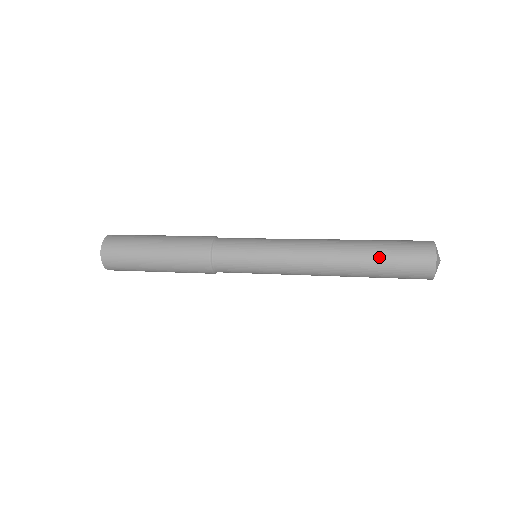
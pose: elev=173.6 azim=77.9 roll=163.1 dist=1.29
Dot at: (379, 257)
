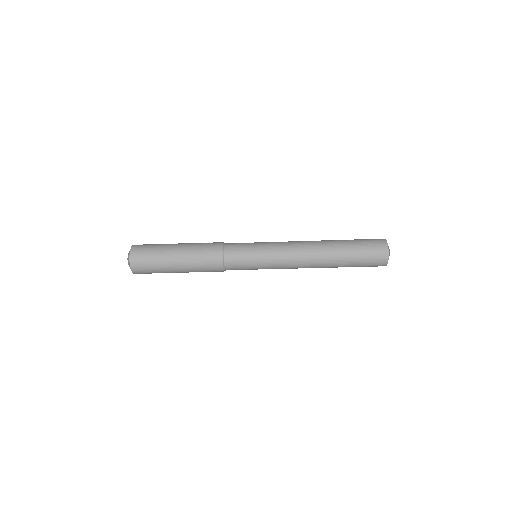
Dot at: (348, 244)
